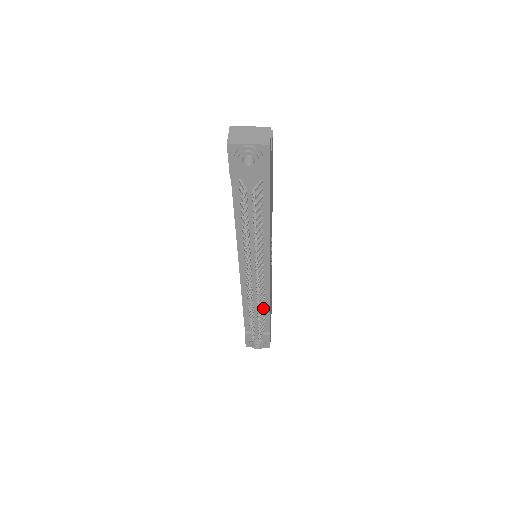
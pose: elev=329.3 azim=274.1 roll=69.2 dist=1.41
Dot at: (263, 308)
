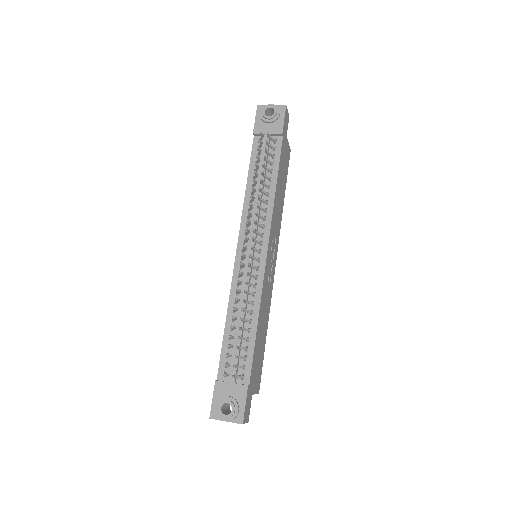
Dot at: (249, 320)
